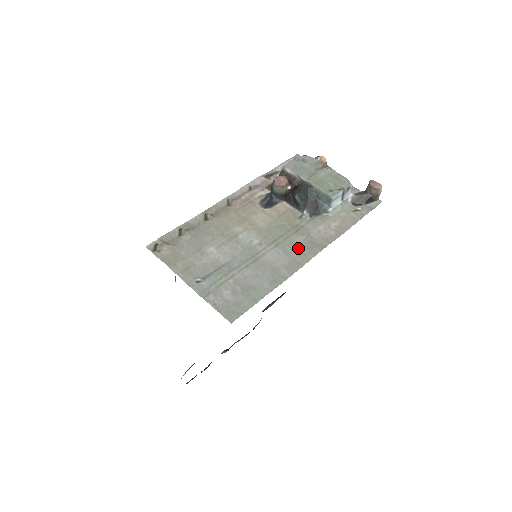
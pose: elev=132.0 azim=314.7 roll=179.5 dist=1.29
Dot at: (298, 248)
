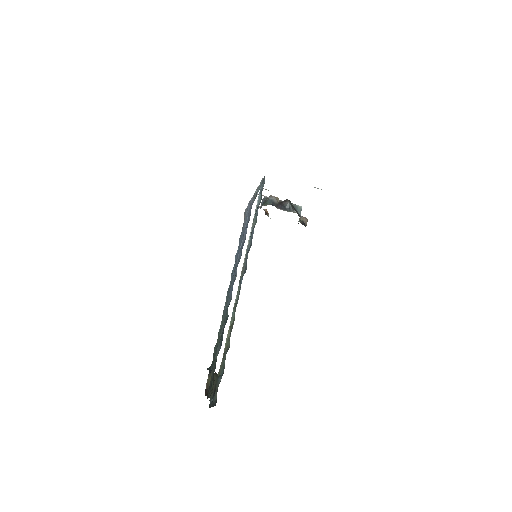
Dot at: occluded
